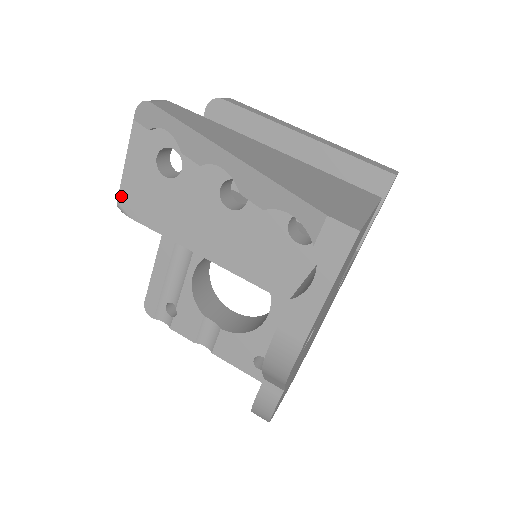
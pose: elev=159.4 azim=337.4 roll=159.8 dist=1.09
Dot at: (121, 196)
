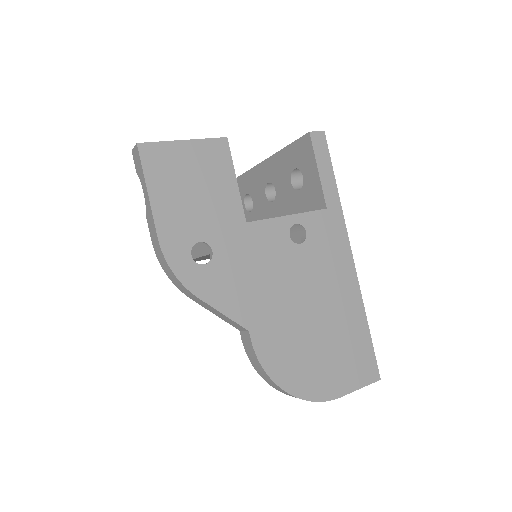
Dot at: occluded
